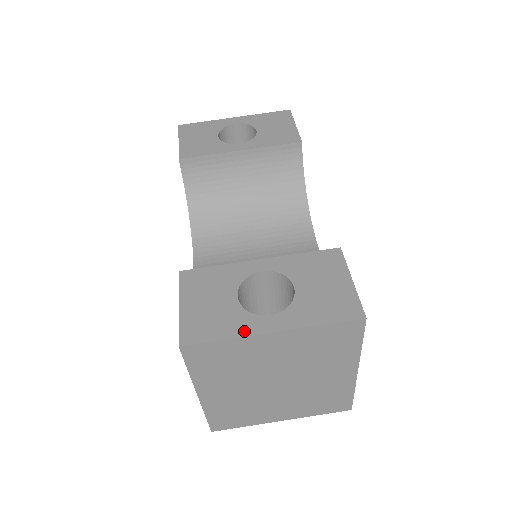
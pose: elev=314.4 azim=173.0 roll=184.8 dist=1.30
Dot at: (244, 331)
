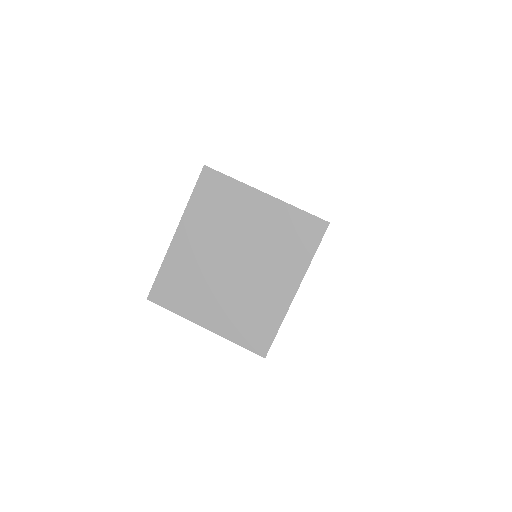
Dot at: (248, 185)
